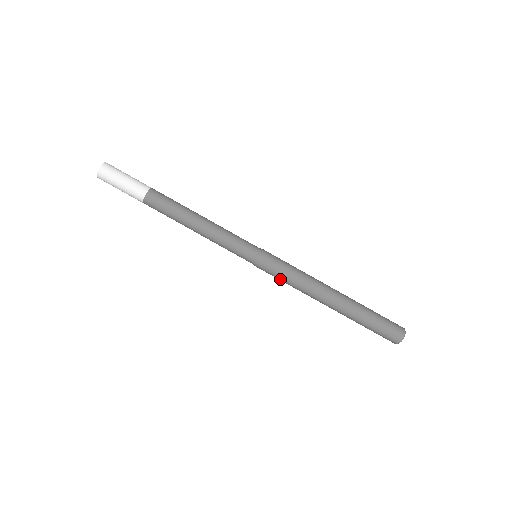
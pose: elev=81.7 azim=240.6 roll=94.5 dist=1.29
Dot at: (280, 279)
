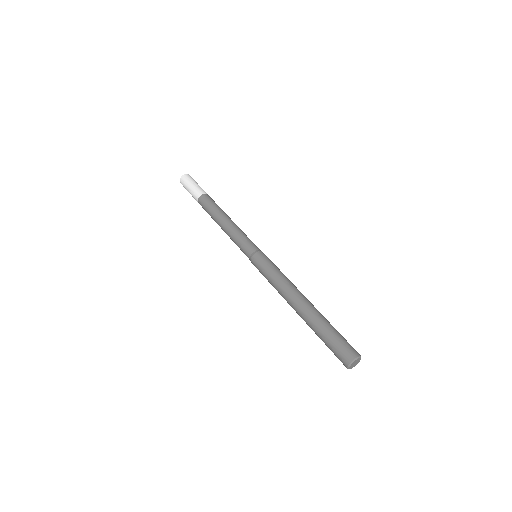
Dot at: (266, 277)
